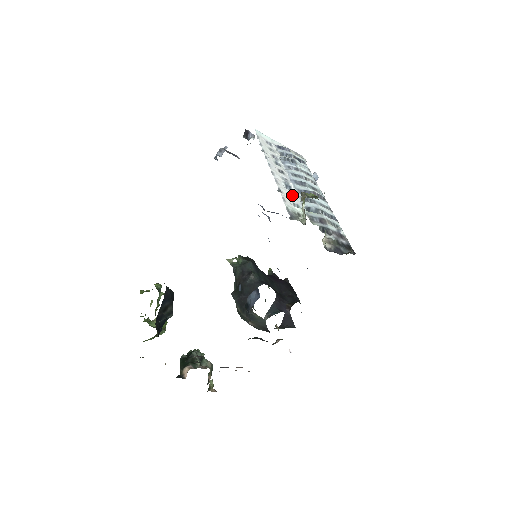
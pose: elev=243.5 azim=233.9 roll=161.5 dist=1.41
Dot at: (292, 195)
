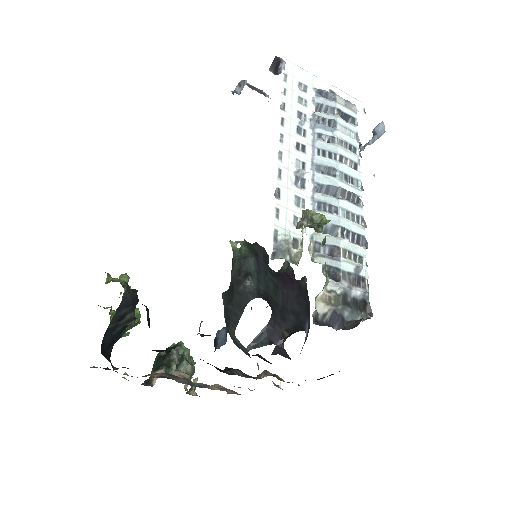
Dot at: (300, 198)
